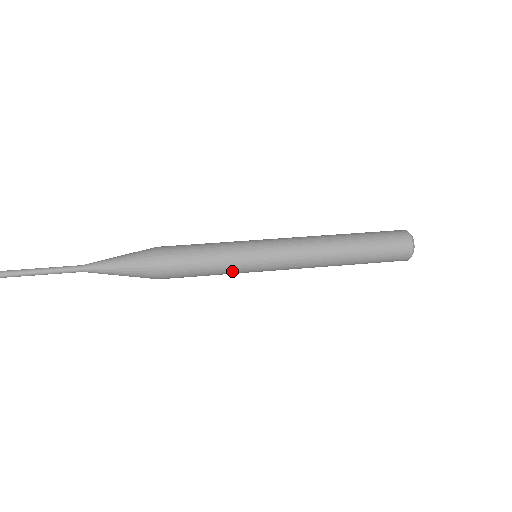
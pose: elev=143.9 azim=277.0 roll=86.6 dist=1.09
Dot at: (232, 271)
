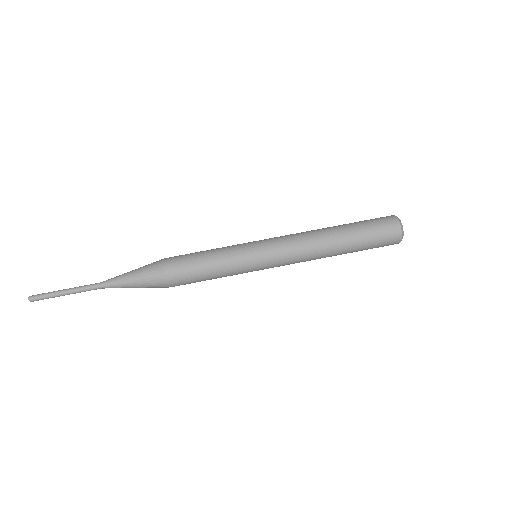
Dot at: occluded
